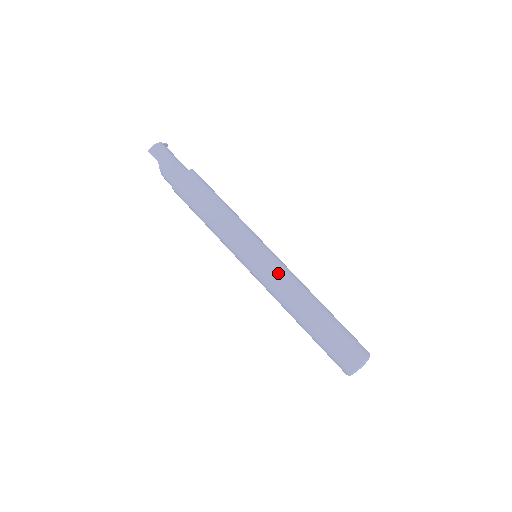
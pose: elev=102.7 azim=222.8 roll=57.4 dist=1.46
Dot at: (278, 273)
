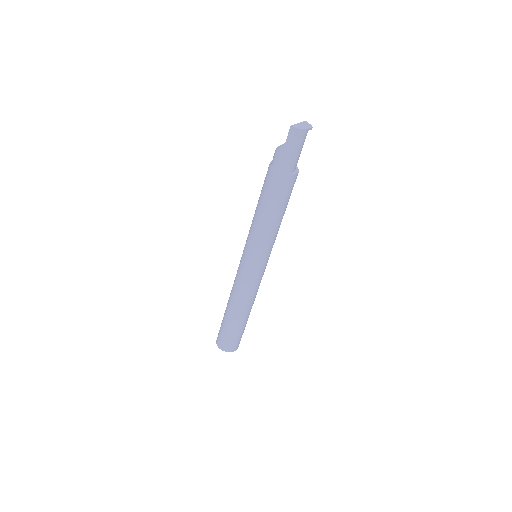
Dot at: (251, 284)
